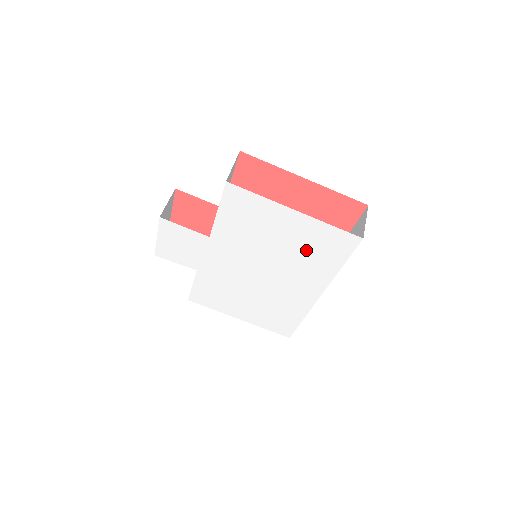
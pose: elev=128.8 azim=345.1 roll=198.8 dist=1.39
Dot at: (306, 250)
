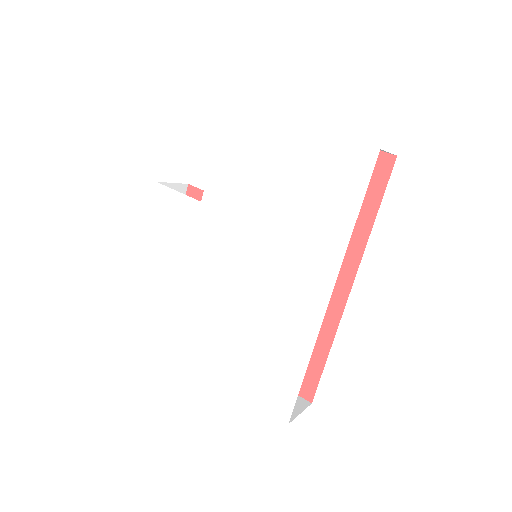
Dot at: (309, 195)
